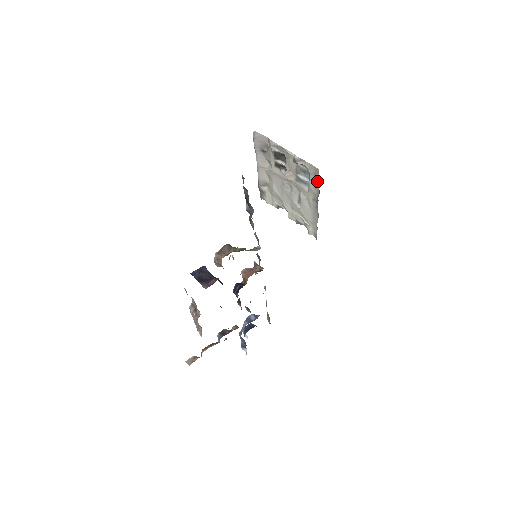
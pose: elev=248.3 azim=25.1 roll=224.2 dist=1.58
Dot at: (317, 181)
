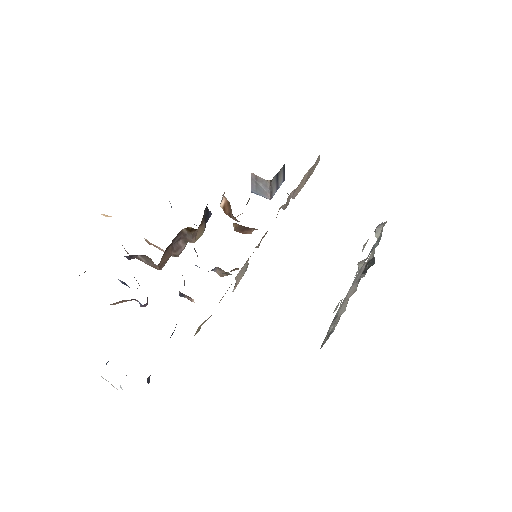
Dot at: occluded
